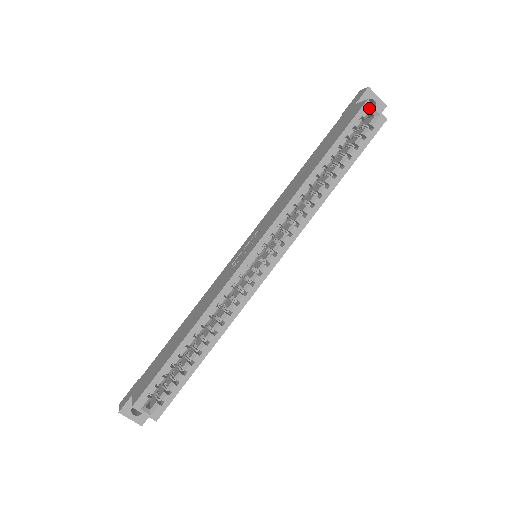
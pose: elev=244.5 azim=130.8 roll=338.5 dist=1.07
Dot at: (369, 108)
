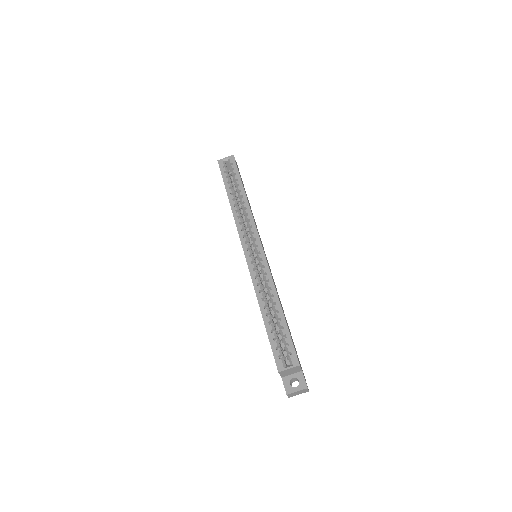
Dot at: (222, 161)
